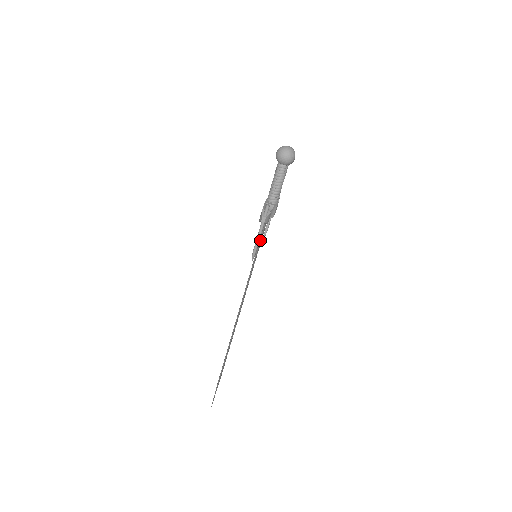
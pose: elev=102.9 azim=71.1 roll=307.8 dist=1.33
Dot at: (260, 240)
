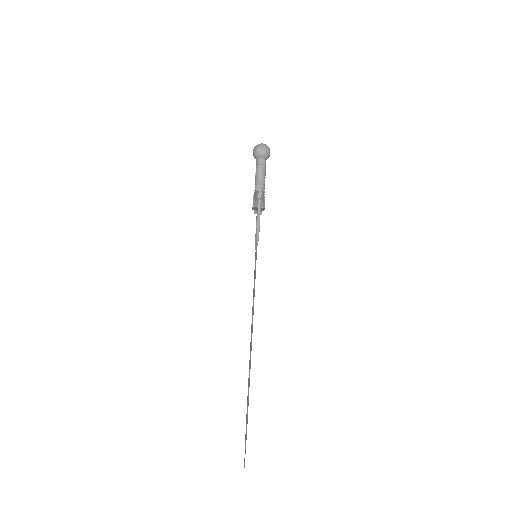
Dot at: occluded
